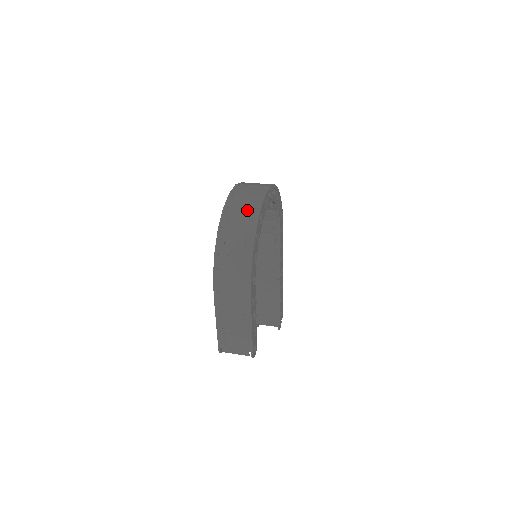
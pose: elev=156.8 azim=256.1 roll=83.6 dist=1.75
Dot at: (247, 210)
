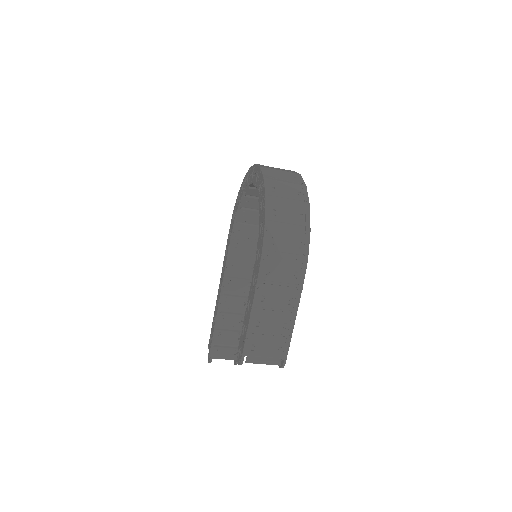
Dot at: (291, 183)
